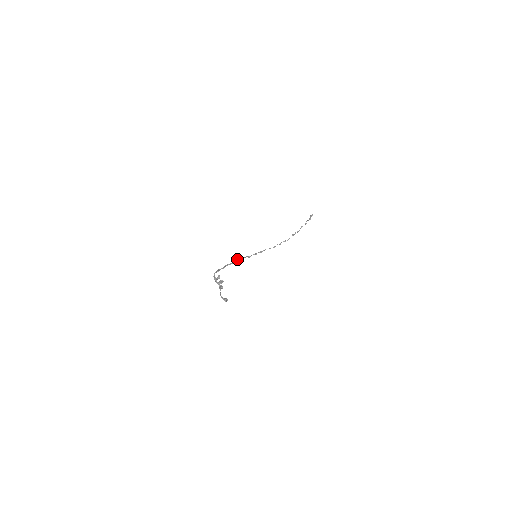
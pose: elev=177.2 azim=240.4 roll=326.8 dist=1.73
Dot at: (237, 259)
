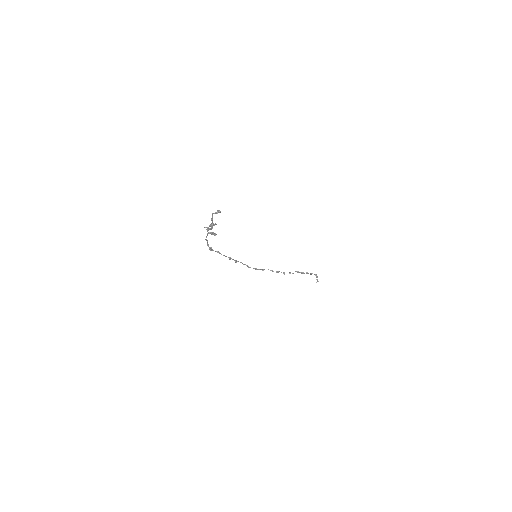
Dot at: (234, 260)
